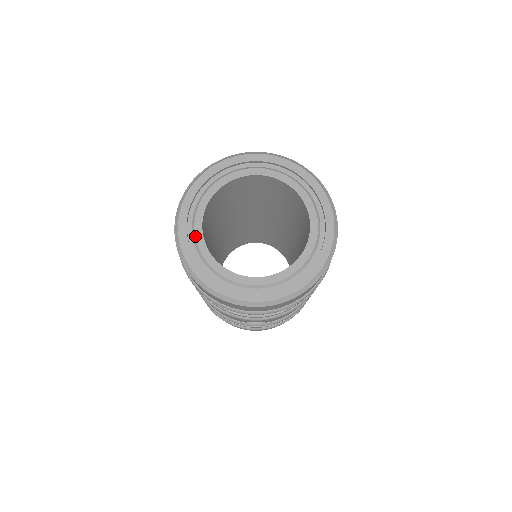
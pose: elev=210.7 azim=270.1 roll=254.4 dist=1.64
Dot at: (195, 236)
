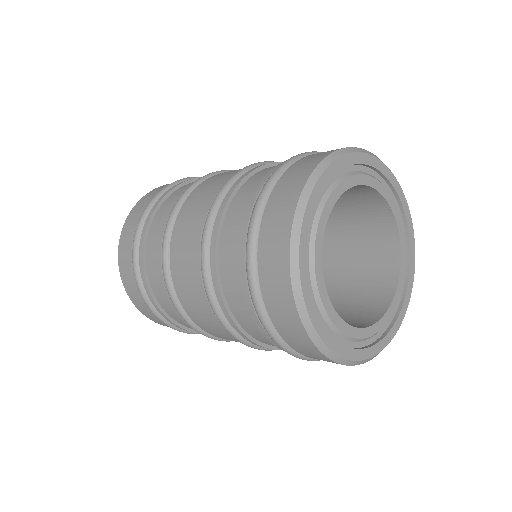
Dot at: (319, 294)
